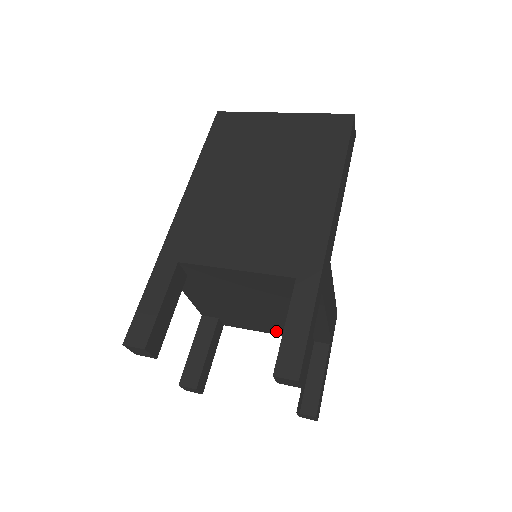
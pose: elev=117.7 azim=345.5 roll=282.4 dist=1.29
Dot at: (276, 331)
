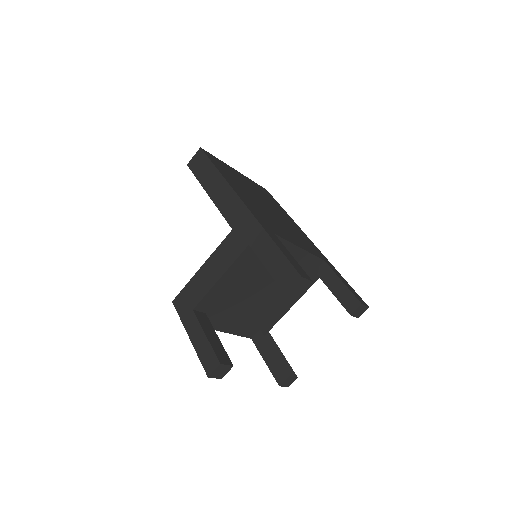
Dot at: (236, 328)
